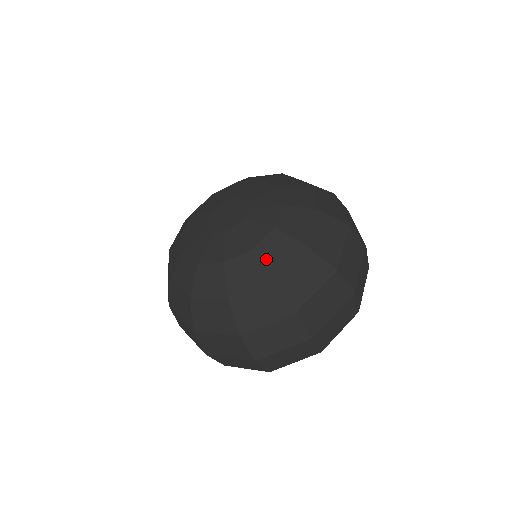
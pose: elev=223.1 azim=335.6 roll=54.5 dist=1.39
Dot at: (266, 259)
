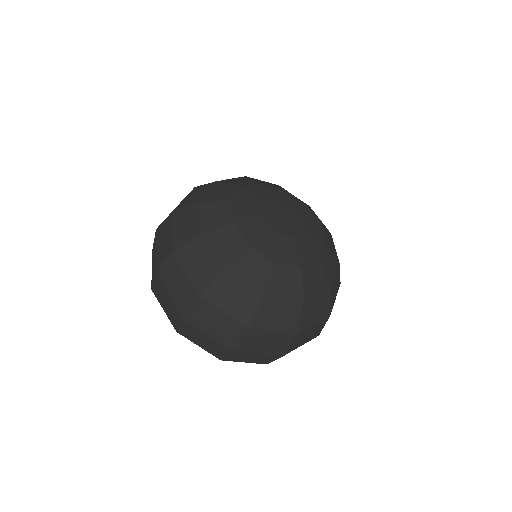
Dot at: (332, 249)
